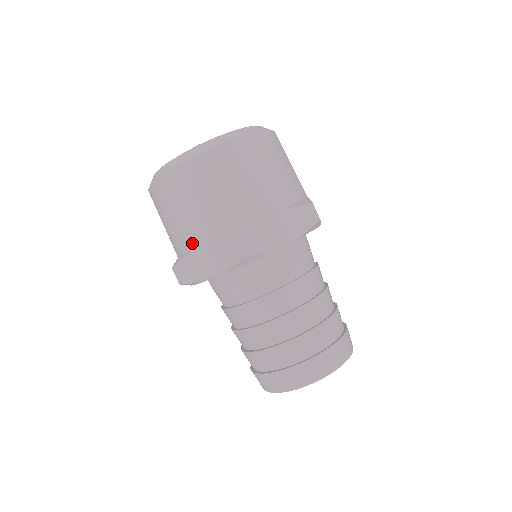
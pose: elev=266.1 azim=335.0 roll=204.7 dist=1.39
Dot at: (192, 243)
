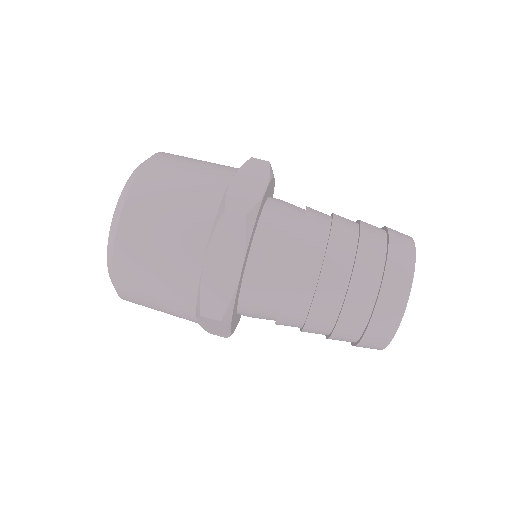
Dot at: (194, 265)
